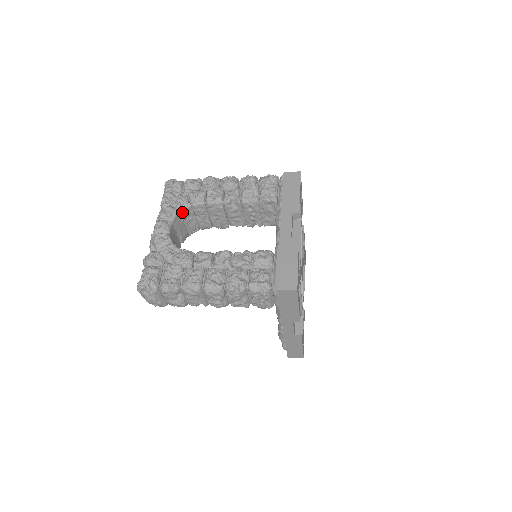
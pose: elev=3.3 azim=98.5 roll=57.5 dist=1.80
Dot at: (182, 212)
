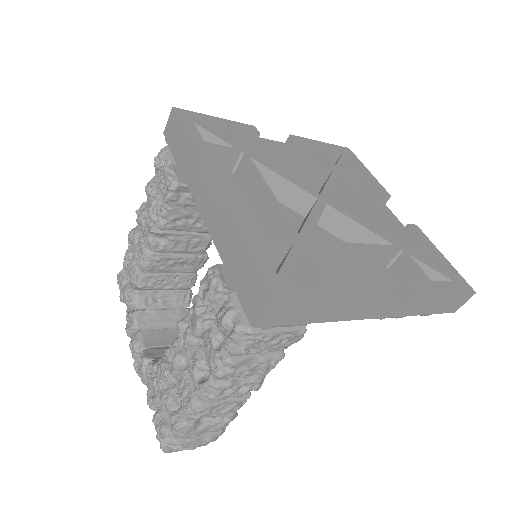
Dot at: (139, 307)
